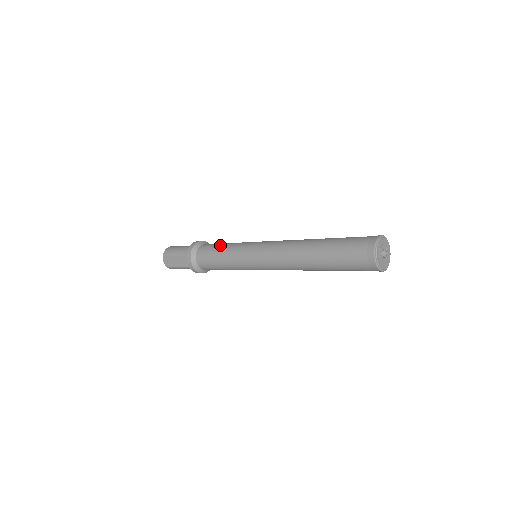
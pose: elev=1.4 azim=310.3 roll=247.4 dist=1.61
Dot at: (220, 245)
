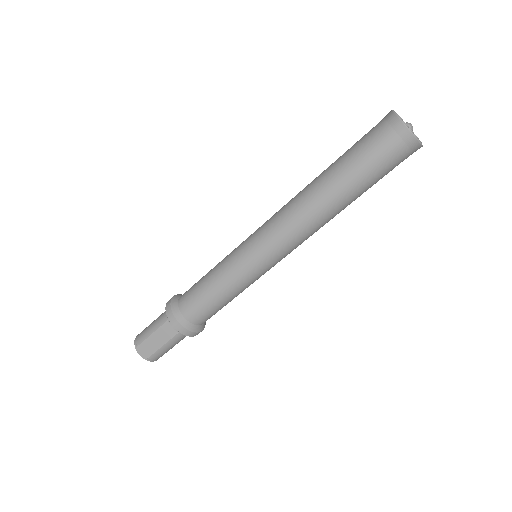
Dot at: (204, 276)
